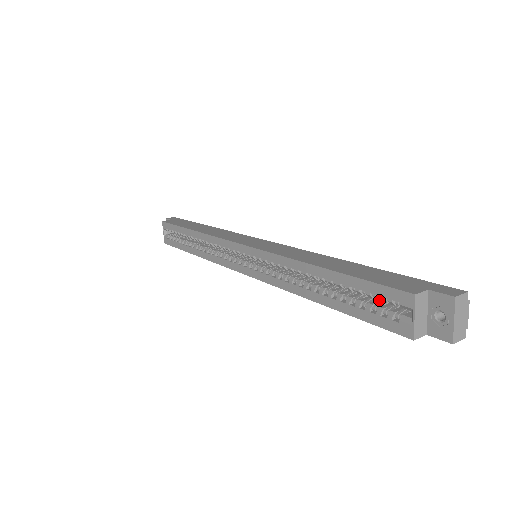
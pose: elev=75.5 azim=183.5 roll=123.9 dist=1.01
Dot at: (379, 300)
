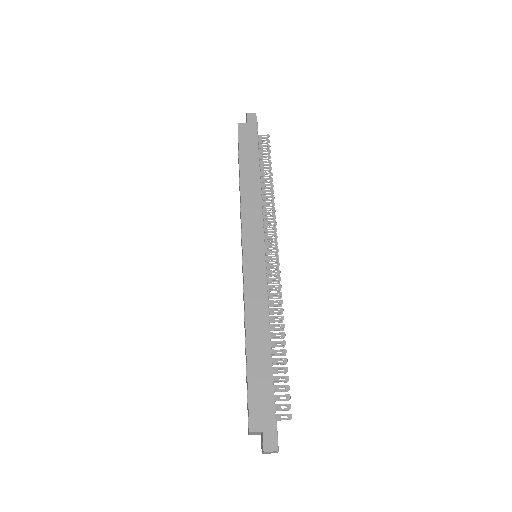
Dot at: occluded
